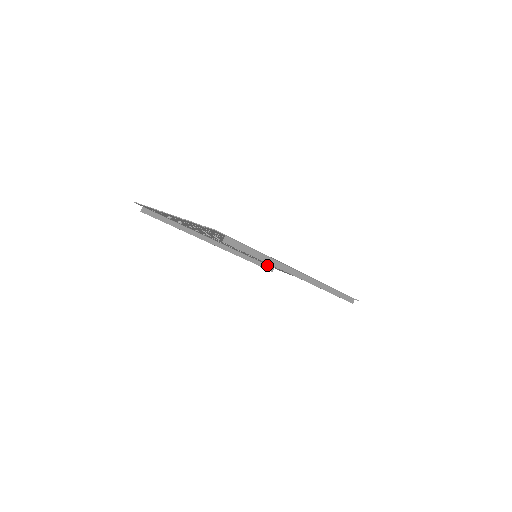
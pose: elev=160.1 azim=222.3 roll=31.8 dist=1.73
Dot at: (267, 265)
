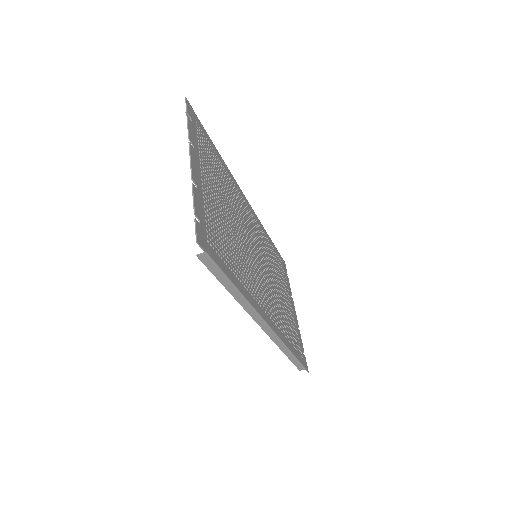
Dot at: (277, 251)
